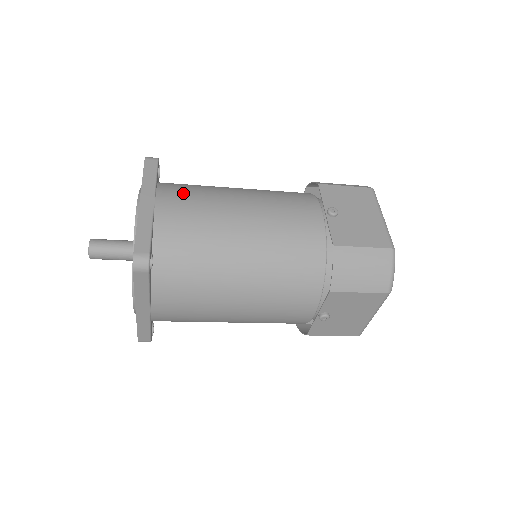
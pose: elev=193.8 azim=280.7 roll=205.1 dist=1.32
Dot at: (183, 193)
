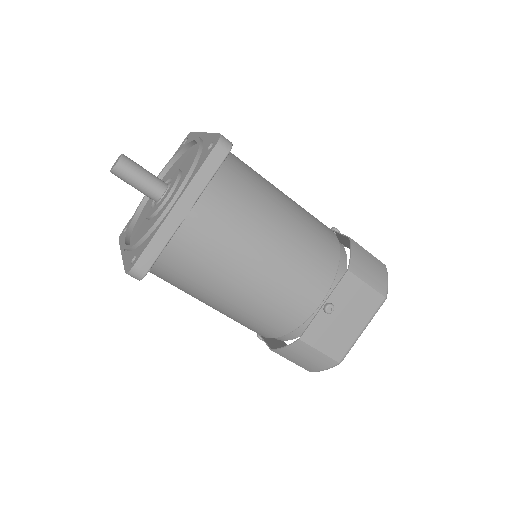
Dot at: occluded
